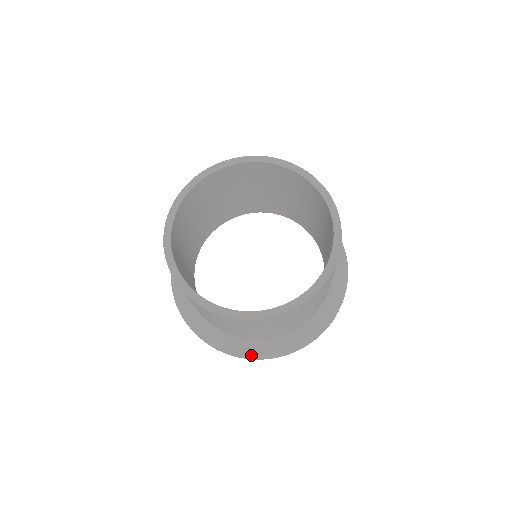
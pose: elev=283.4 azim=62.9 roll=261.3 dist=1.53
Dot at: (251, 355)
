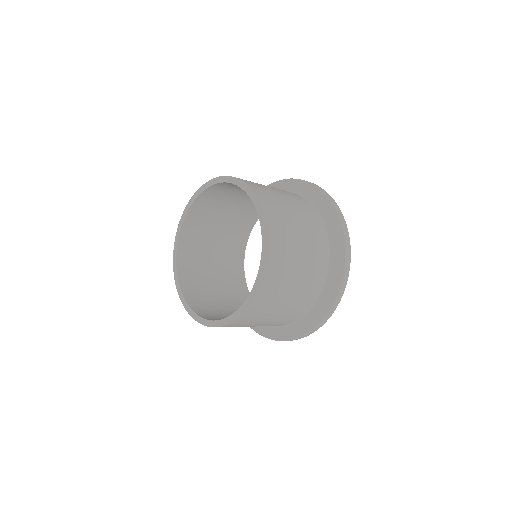
Dot at: (282, 339)
